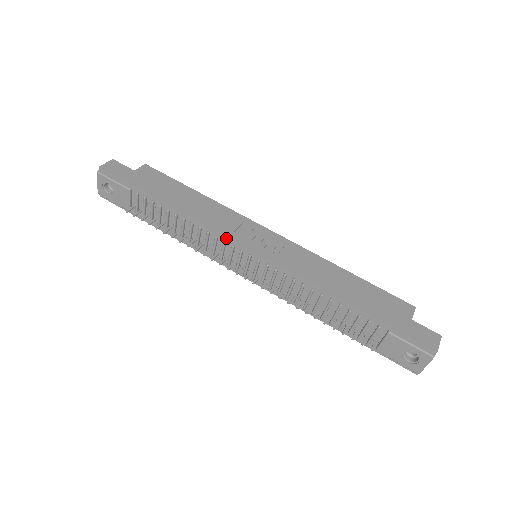
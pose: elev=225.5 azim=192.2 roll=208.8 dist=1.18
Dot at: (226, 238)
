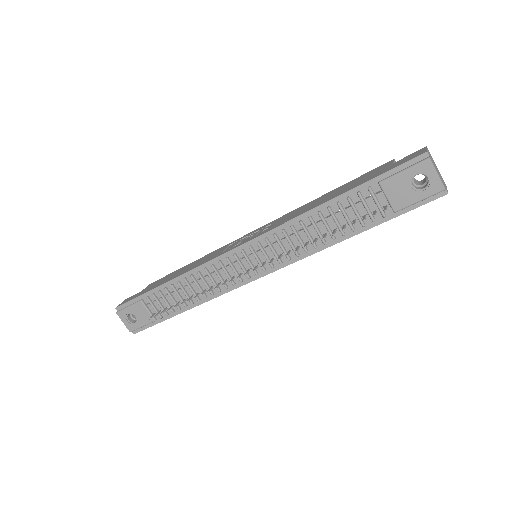
Dot at: (218, 258)
